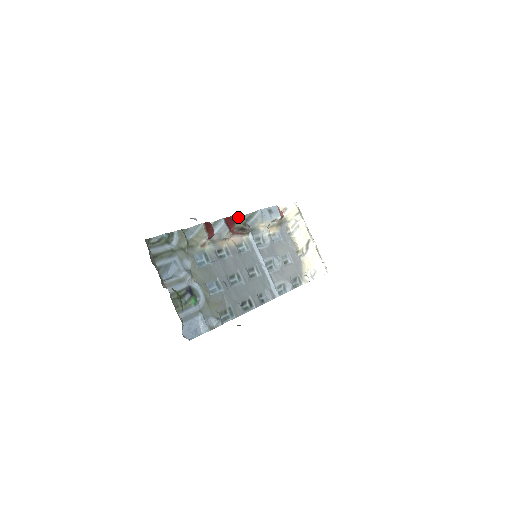
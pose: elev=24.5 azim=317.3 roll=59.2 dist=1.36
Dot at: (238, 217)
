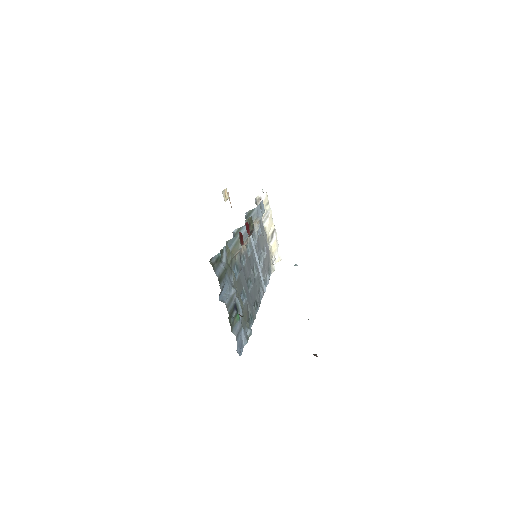
Dot at: (250, 220)
